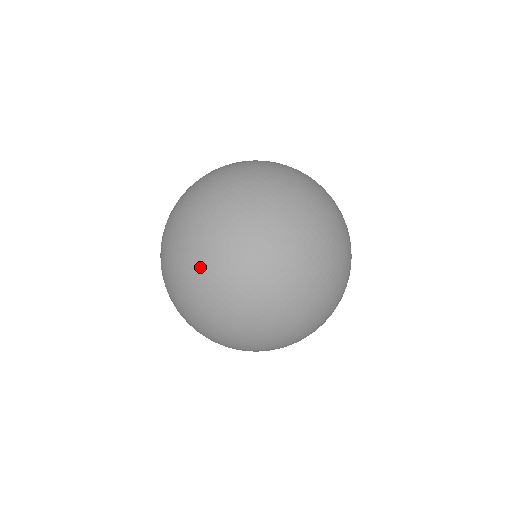
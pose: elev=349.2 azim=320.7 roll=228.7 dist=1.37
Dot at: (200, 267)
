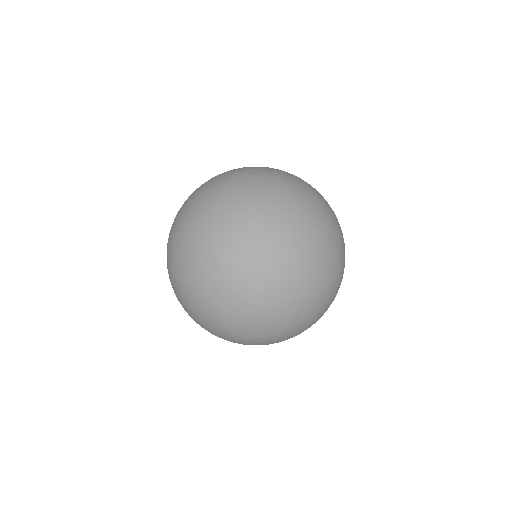
Dot at: occluded
